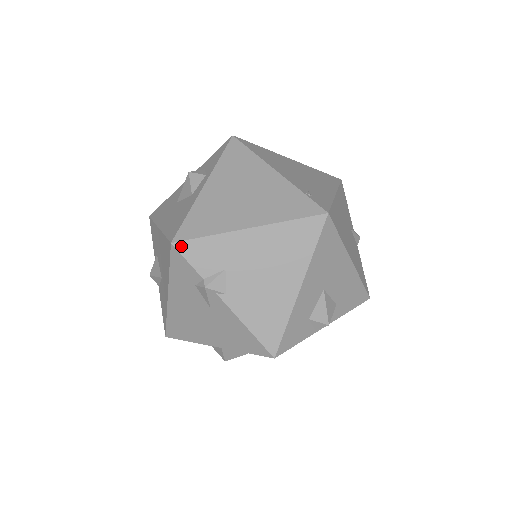
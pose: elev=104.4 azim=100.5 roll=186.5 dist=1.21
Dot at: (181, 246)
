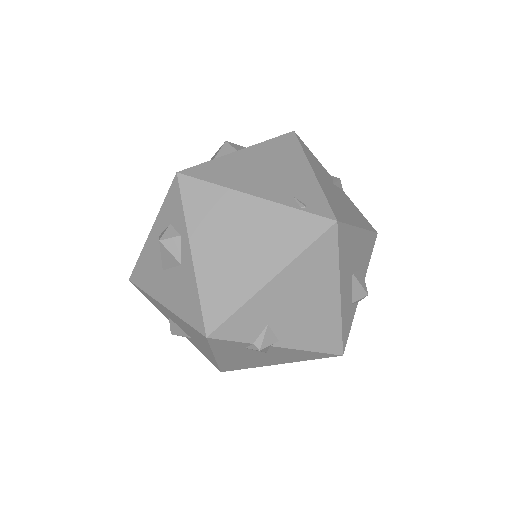
Dot at: (217, 334)
